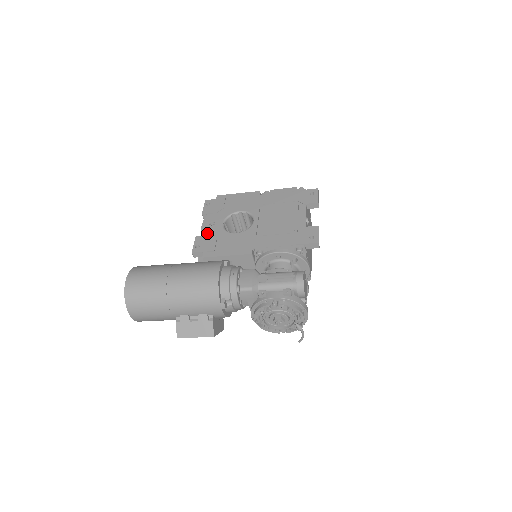
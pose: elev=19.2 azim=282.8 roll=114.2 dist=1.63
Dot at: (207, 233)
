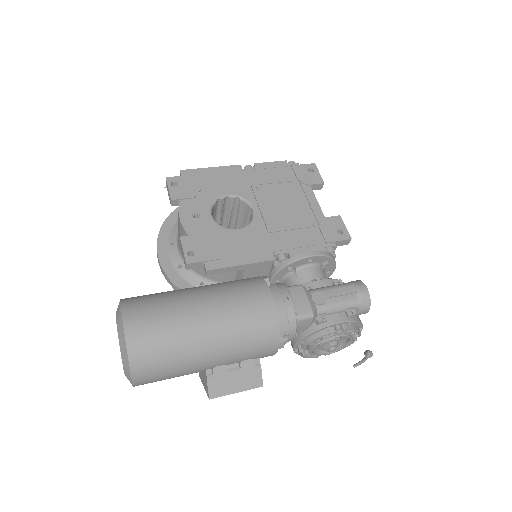
Dot at: (195, 231)
